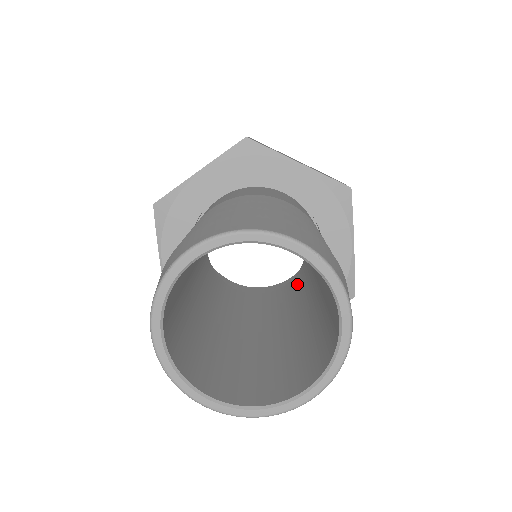
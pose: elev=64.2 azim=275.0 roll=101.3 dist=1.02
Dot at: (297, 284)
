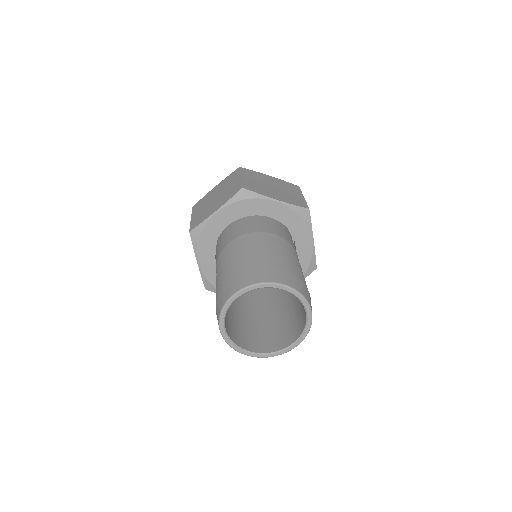
Dot at: occluded
